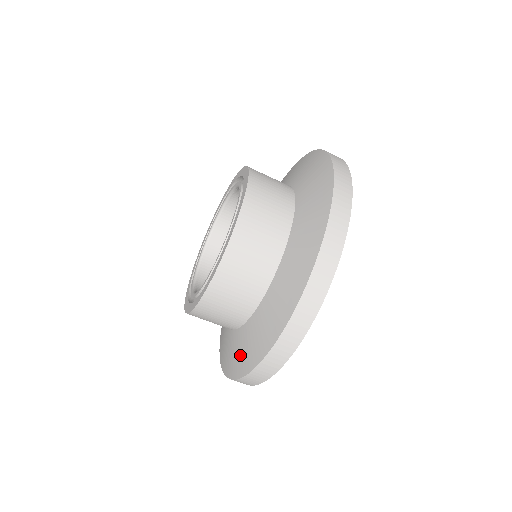
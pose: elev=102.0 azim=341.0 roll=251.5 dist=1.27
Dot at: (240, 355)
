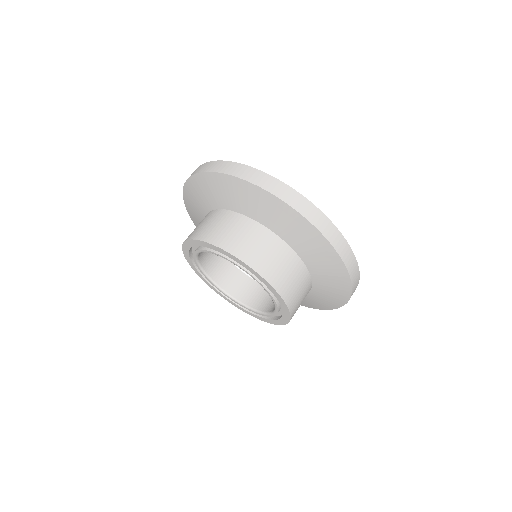
Dot at: (324, 302)
